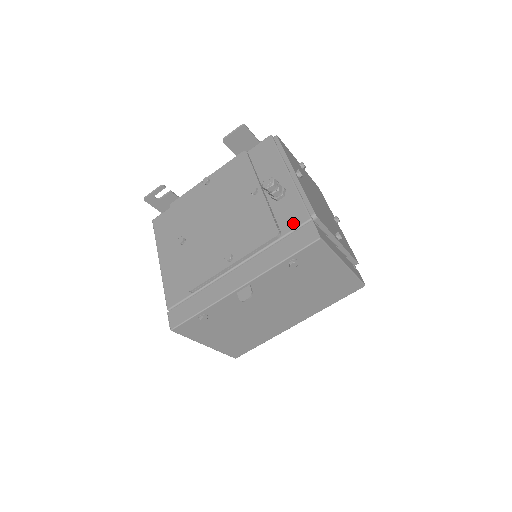
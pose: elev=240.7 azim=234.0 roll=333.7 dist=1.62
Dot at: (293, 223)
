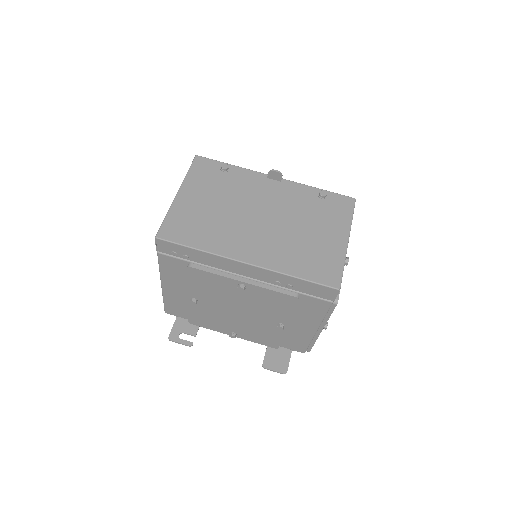
Dot at: occluded
